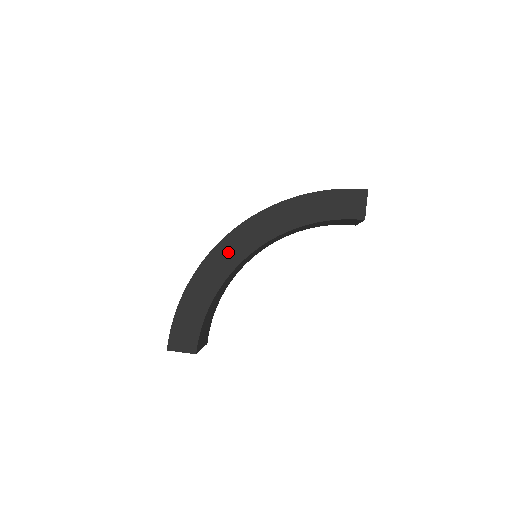
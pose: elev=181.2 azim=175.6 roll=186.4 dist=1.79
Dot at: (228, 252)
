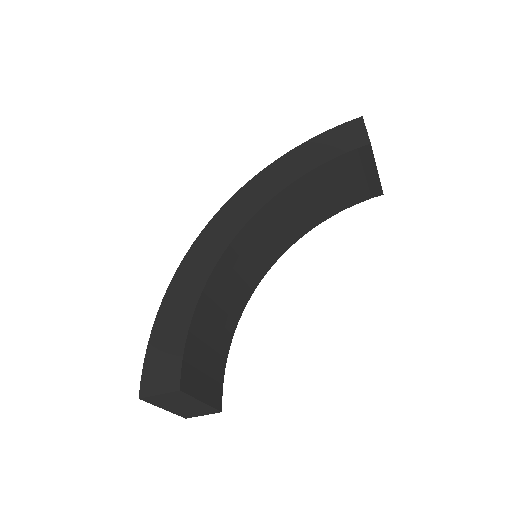
Dot at: (208, 244)
